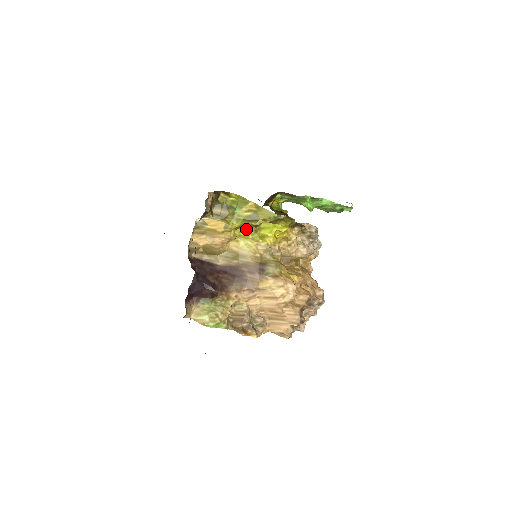
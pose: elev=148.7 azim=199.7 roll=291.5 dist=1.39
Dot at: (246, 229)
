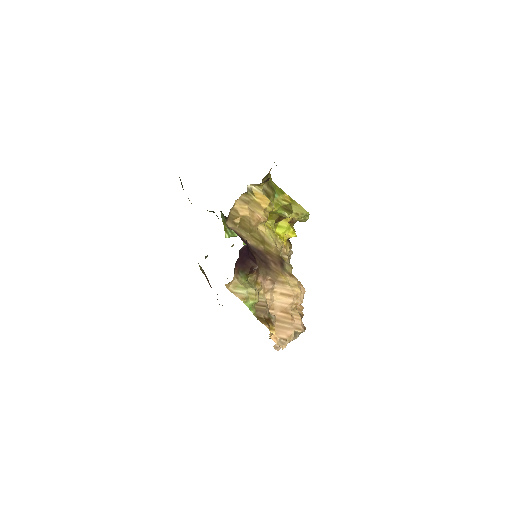
Dot at: (269, 220)
